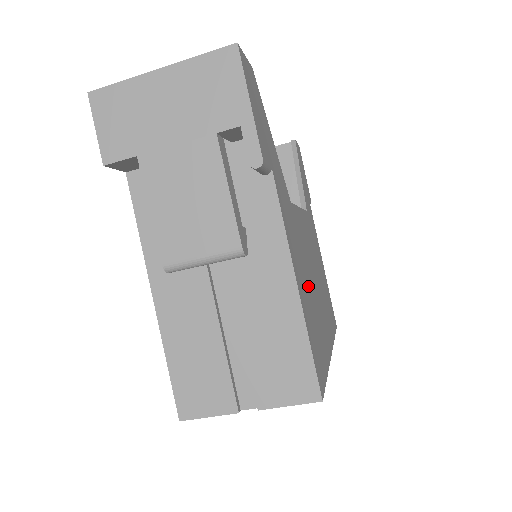
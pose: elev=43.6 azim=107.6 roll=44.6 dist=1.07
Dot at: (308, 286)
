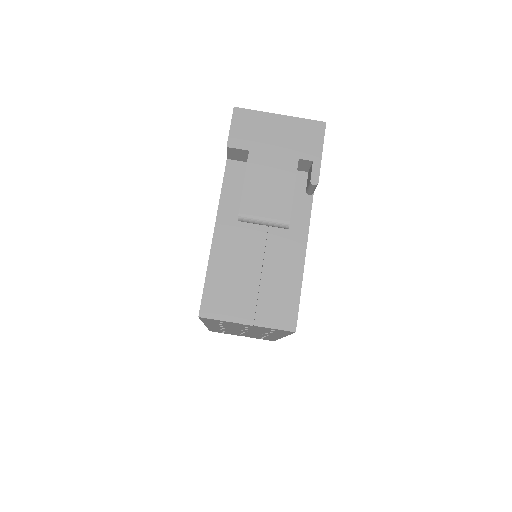
Dot at: occluded
